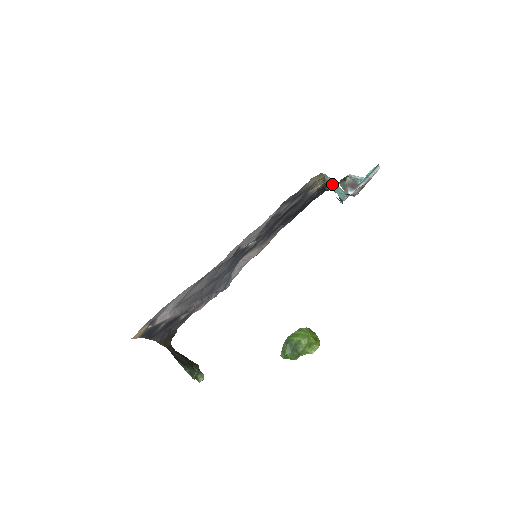
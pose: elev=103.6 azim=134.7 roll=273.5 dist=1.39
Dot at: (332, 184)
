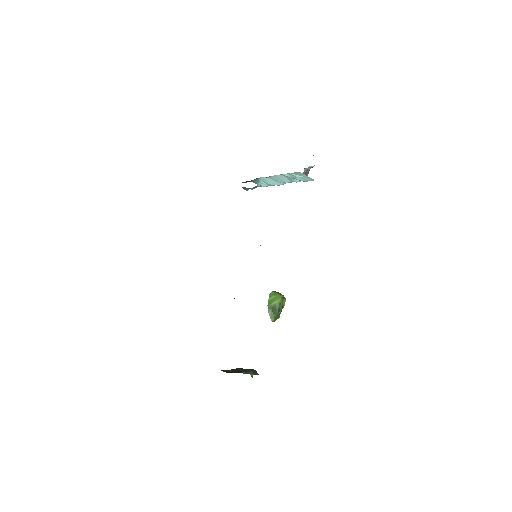
Dot at: (281, 178)
